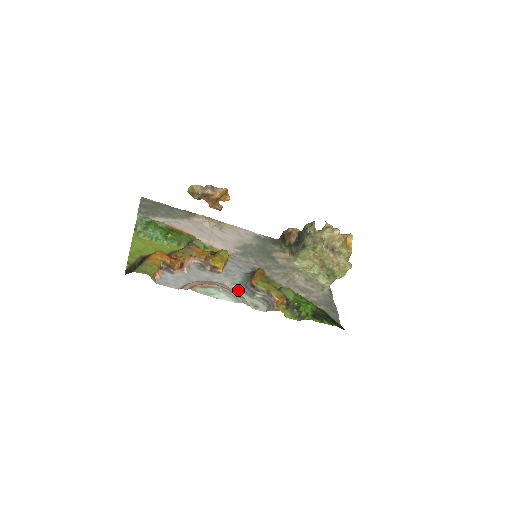
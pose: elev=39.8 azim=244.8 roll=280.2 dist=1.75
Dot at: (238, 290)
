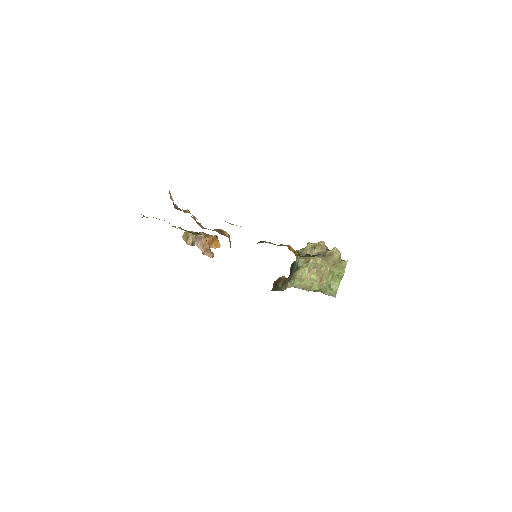
Dot at: occluded
